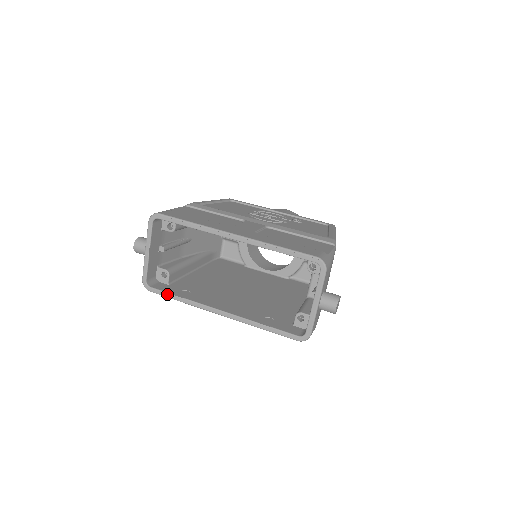
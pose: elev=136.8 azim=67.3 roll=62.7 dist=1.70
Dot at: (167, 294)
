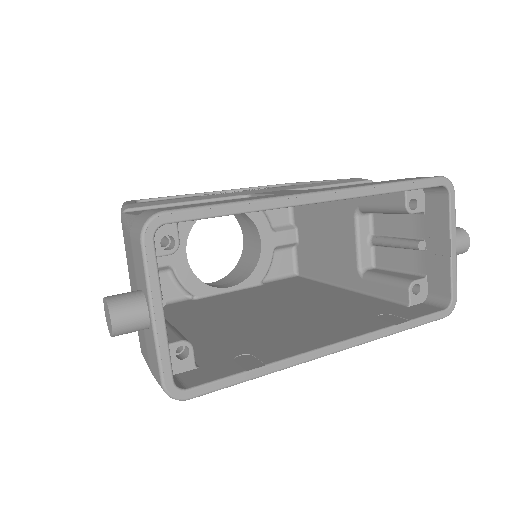
Dot at: (231, 379)
